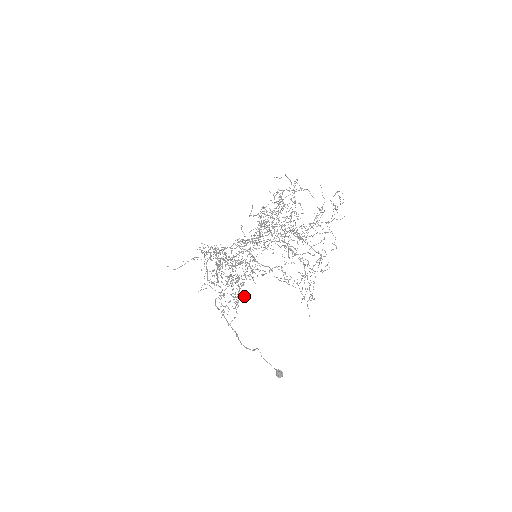
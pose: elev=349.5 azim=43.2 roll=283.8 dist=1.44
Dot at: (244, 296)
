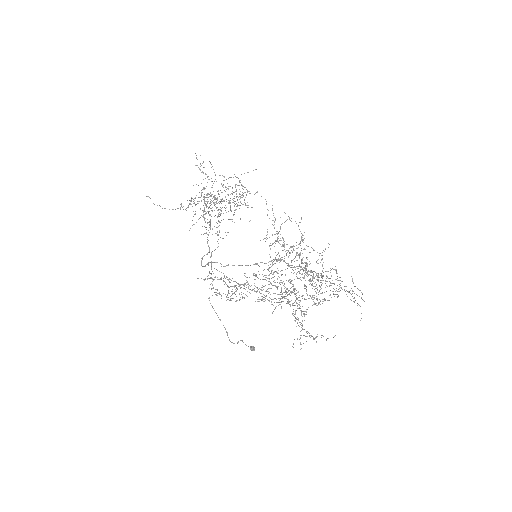
Dot at: occluded
